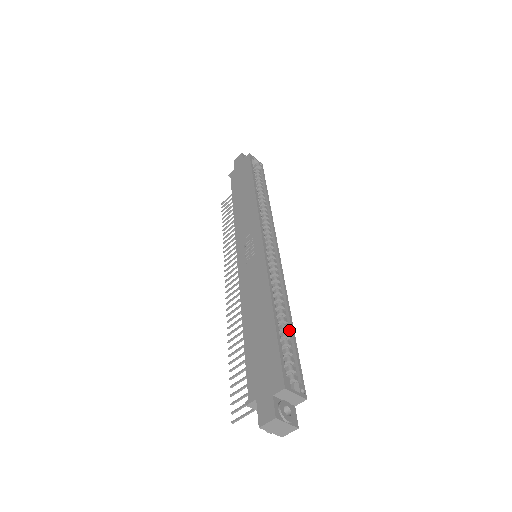
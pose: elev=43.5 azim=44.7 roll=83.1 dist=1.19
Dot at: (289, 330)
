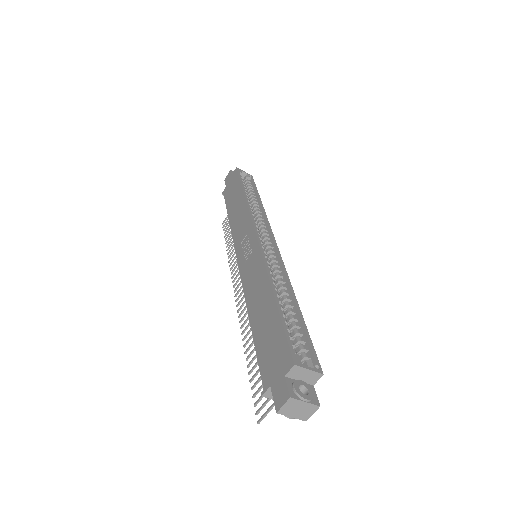
Dot at: (296, 313)
